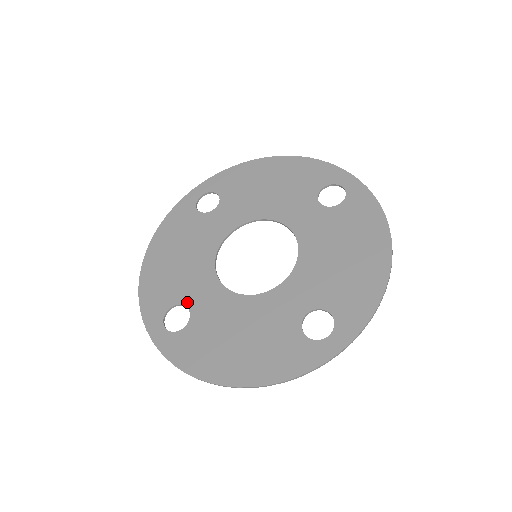
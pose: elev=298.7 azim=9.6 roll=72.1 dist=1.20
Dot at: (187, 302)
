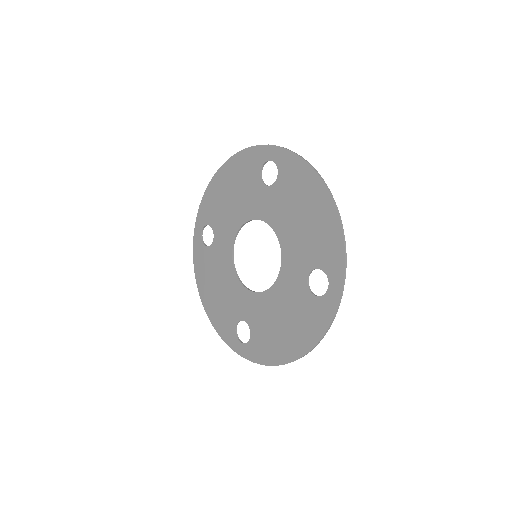
Dot at: (241, 317)
